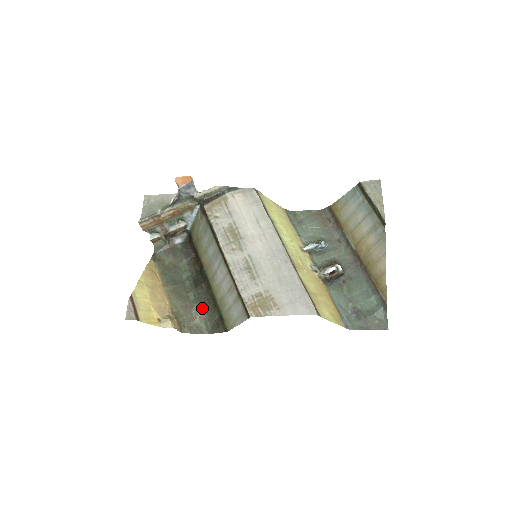
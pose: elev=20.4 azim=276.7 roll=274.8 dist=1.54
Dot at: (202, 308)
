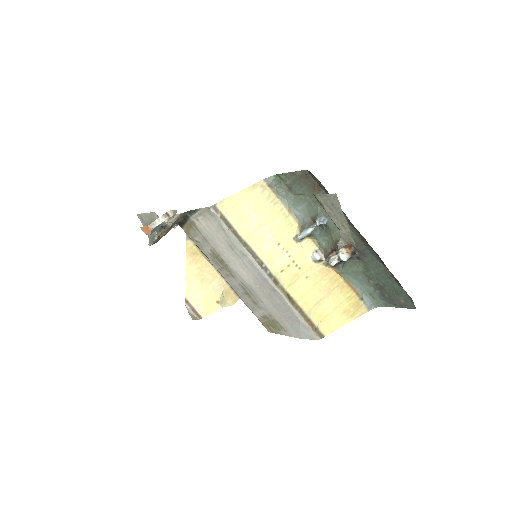
Dot at: occluded
